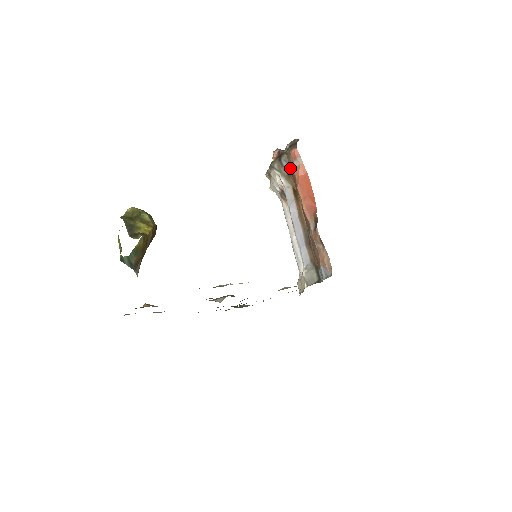
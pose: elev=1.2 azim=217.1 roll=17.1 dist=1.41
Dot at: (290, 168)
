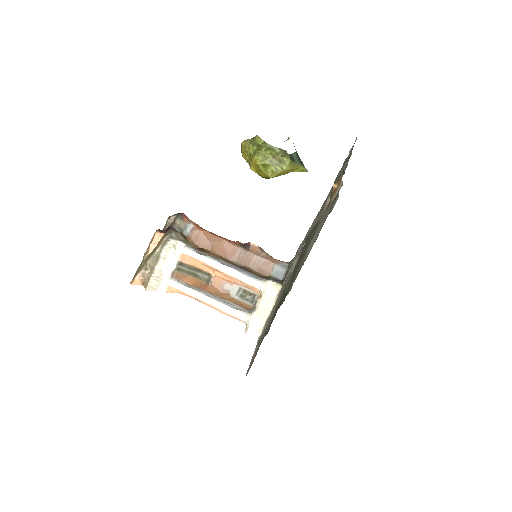
Dot at: (185, 232)
